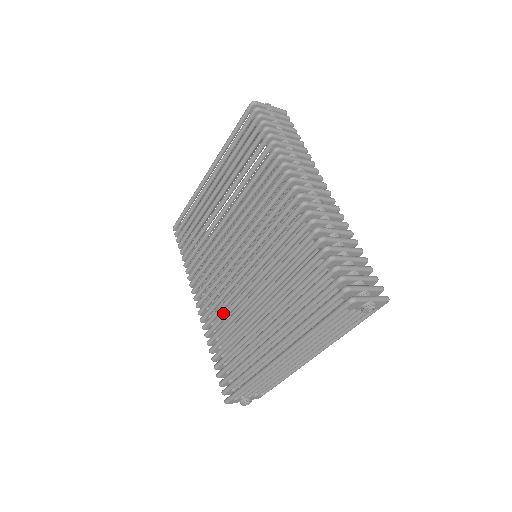
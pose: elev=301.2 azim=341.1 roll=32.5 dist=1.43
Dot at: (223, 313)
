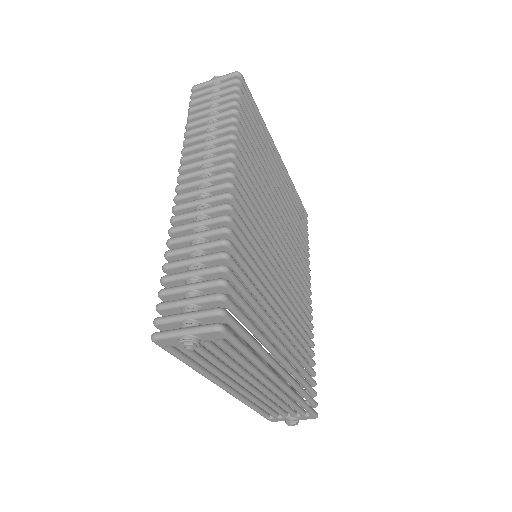
Dot at: occluded
